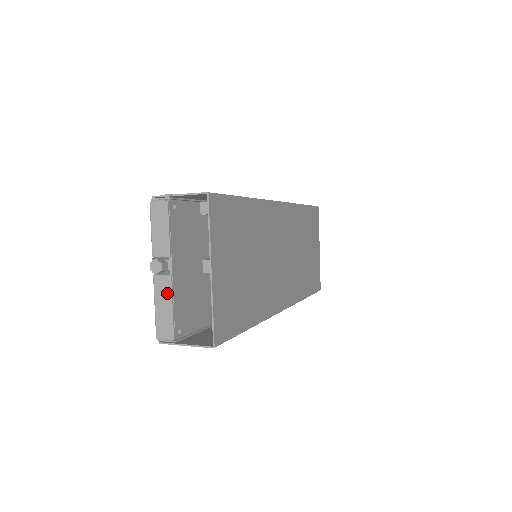
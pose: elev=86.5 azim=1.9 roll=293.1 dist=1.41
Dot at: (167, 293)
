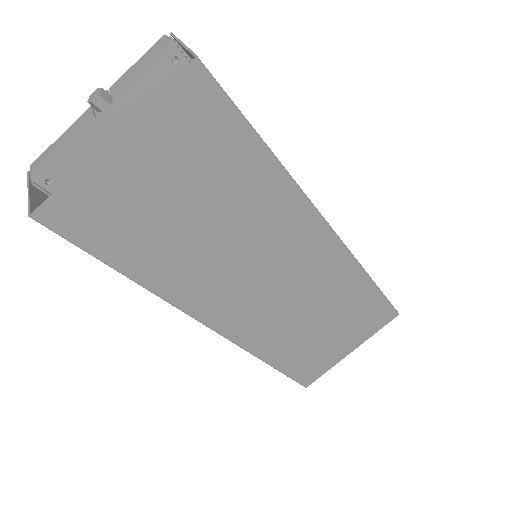
Dot at: (76, 130)
